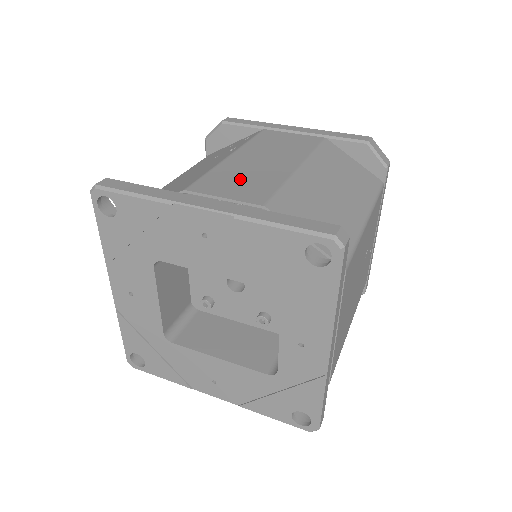
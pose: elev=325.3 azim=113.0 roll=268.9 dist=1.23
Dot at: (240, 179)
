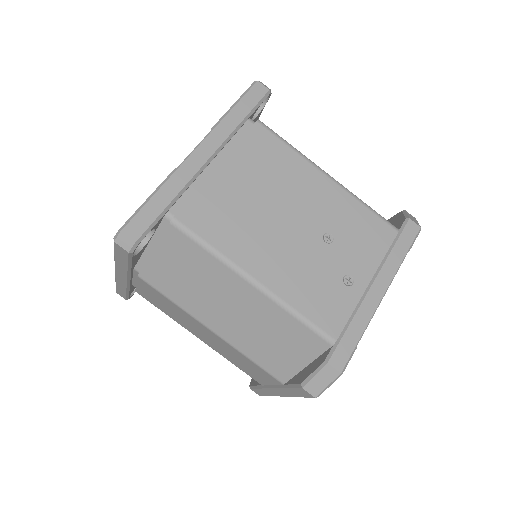
Dot at: occluded
